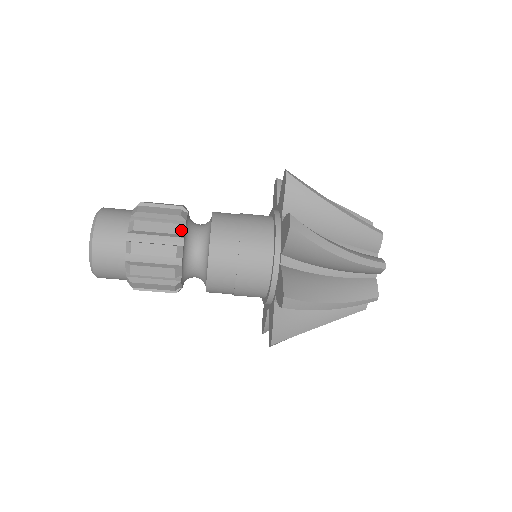
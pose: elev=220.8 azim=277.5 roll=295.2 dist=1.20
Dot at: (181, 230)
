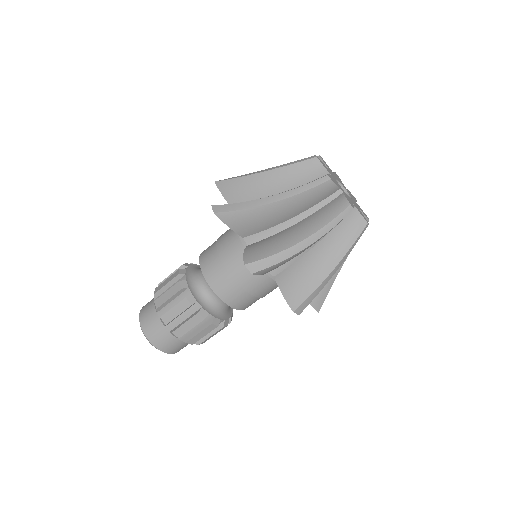
Dot at: (186, 265)
